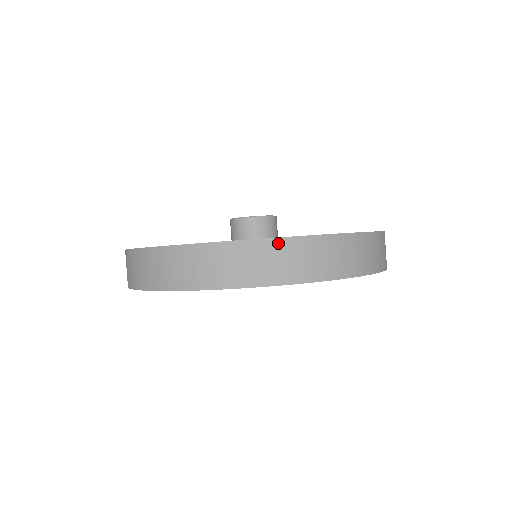
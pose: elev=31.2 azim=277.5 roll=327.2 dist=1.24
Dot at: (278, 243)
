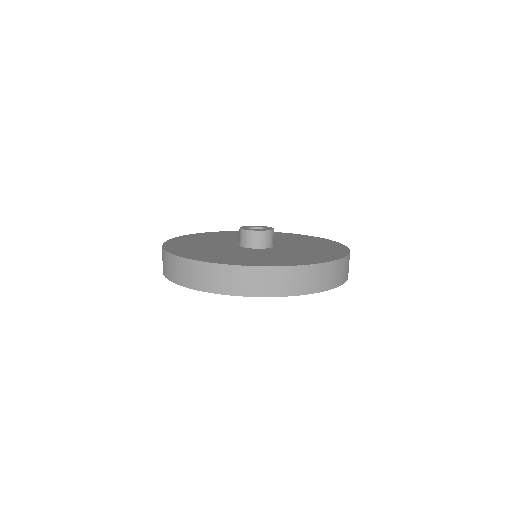
Dot at: (294, 269)
